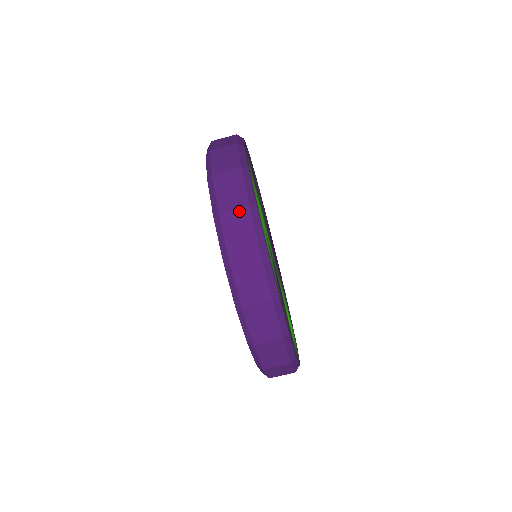
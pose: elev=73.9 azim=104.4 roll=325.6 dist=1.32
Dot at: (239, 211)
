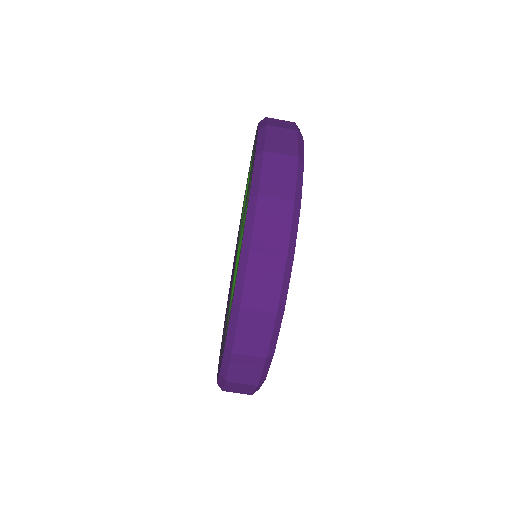
Dot at: (273, 258)
